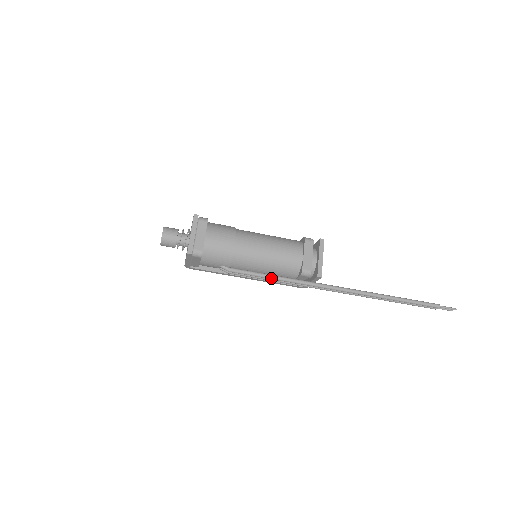
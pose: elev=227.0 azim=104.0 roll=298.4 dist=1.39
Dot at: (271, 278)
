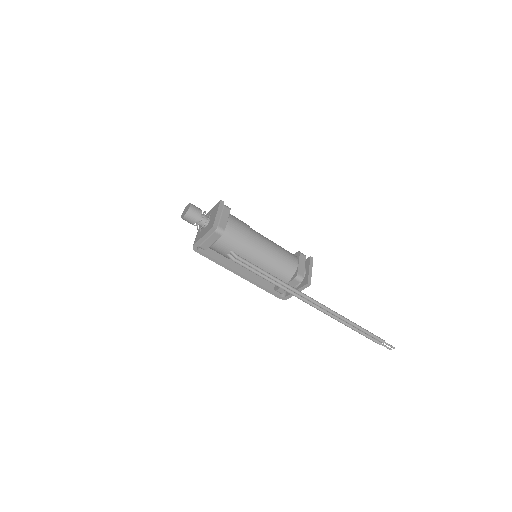
Dot at: (269, 276)
